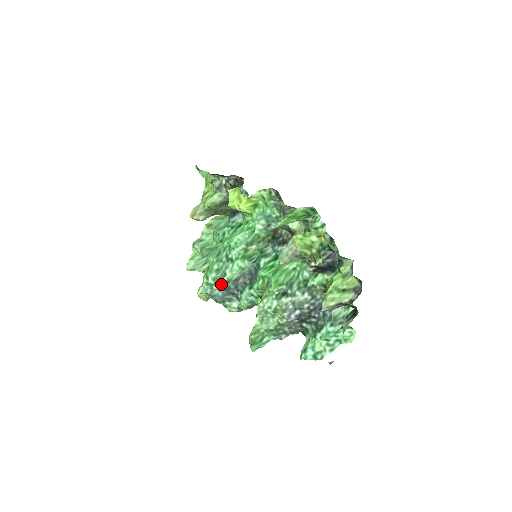
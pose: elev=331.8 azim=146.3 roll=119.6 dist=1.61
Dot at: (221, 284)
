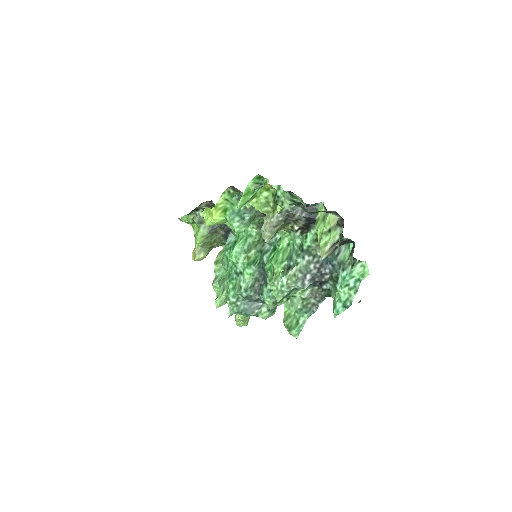
Dot at: (242, 298)
